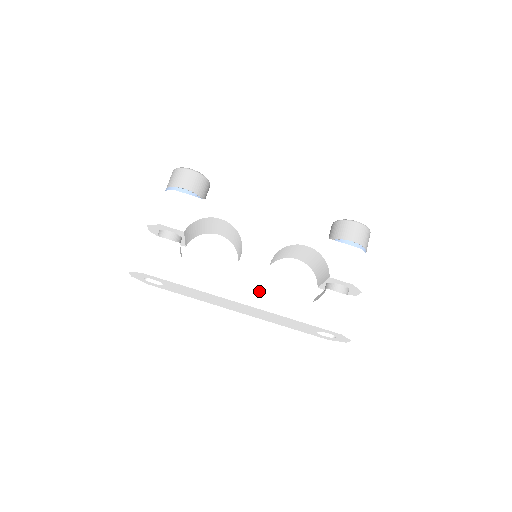
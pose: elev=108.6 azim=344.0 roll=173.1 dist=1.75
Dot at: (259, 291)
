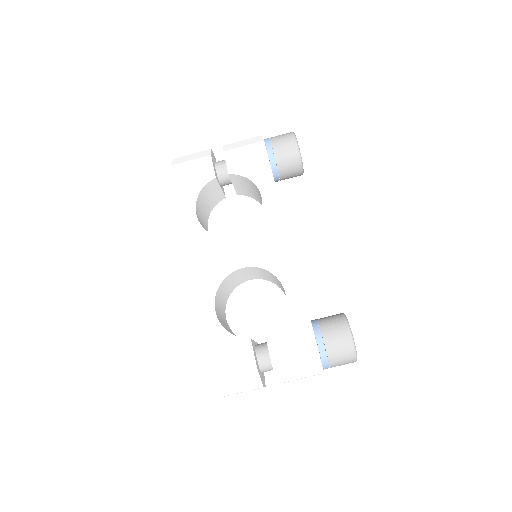
Dot at: (210, 273)
